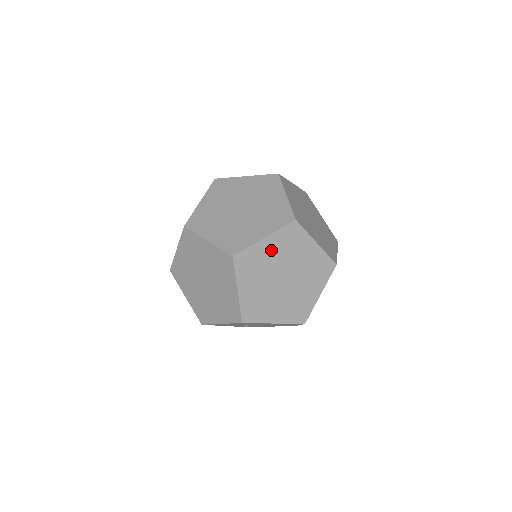
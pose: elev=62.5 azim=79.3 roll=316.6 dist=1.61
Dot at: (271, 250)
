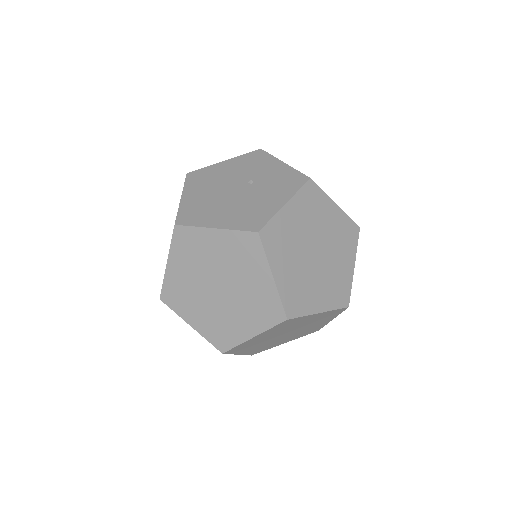
Dot at: (264, 336)
